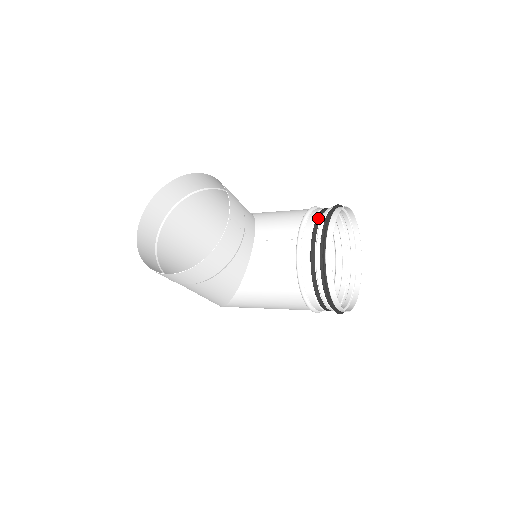
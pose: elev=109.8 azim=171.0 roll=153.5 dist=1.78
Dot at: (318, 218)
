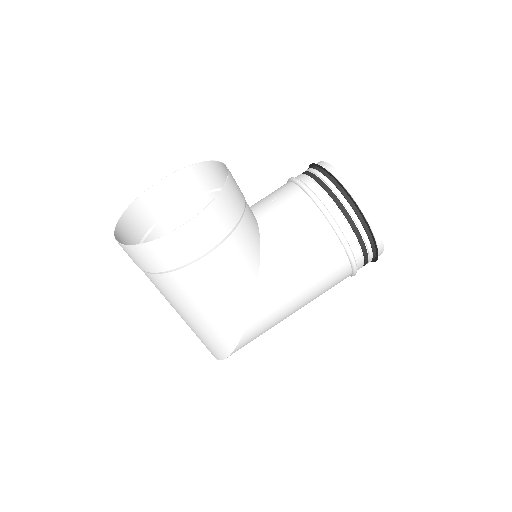
Dot at: (303, 172)
